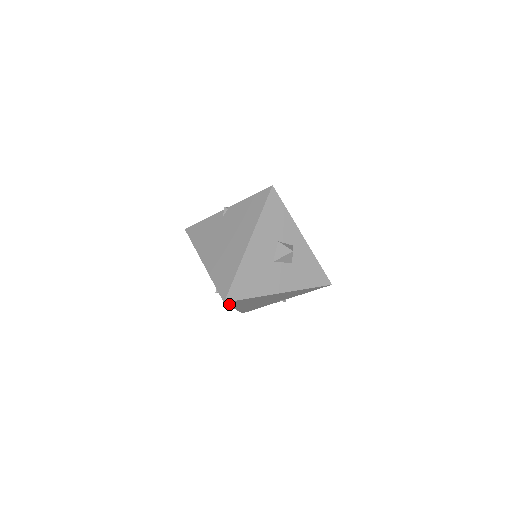
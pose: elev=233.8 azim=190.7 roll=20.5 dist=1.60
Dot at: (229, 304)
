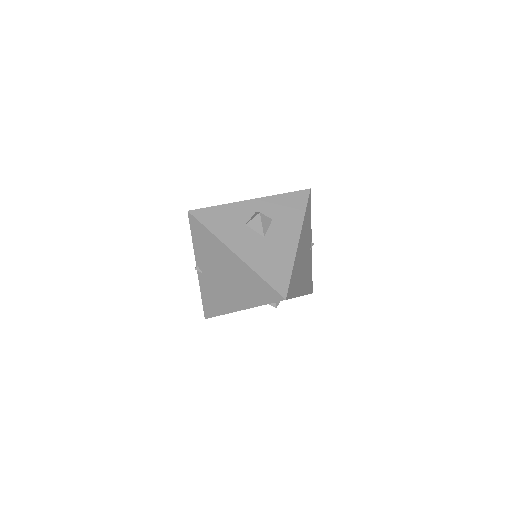
Dot at: (291, 297)
